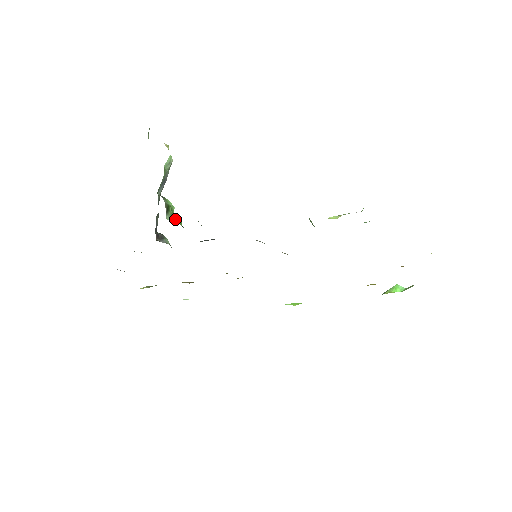
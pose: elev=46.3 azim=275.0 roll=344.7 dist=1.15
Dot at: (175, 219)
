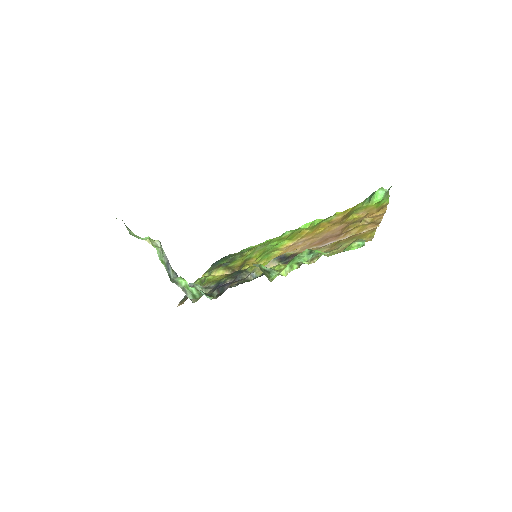
Dot at: (193, 293)
